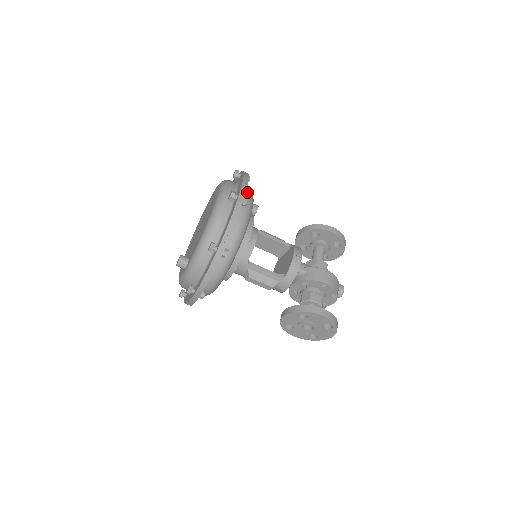
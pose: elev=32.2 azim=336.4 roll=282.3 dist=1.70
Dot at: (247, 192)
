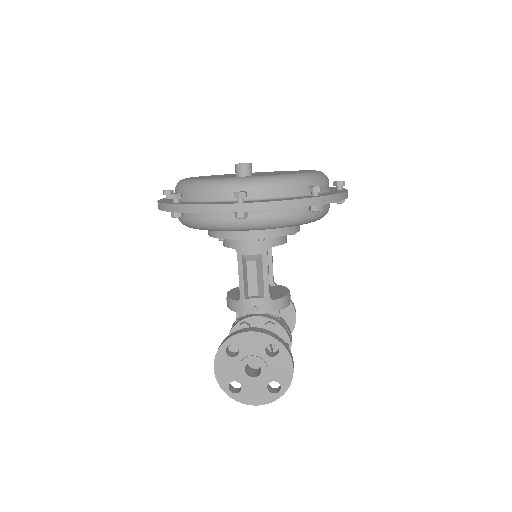
Dot at: occluded
